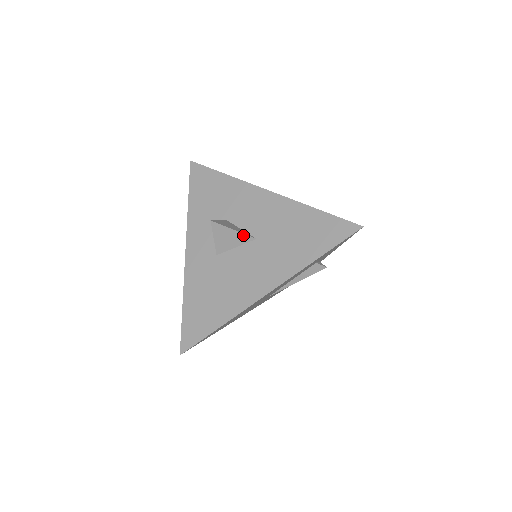
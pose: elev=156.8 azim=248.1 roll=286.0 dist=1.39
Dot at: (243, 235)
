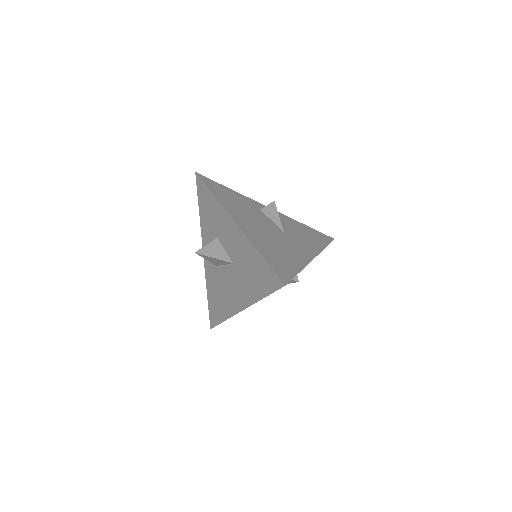
Dot at: (222, 261)
